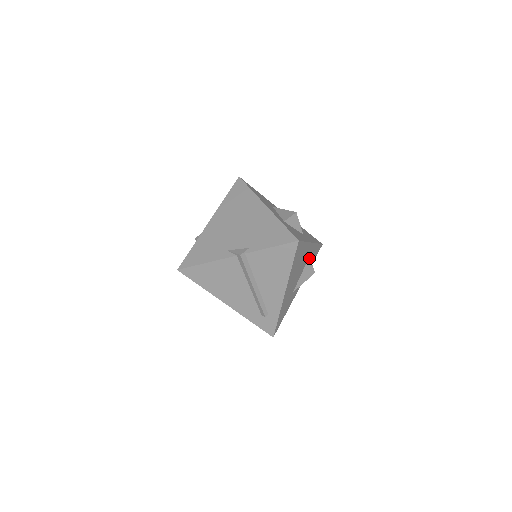
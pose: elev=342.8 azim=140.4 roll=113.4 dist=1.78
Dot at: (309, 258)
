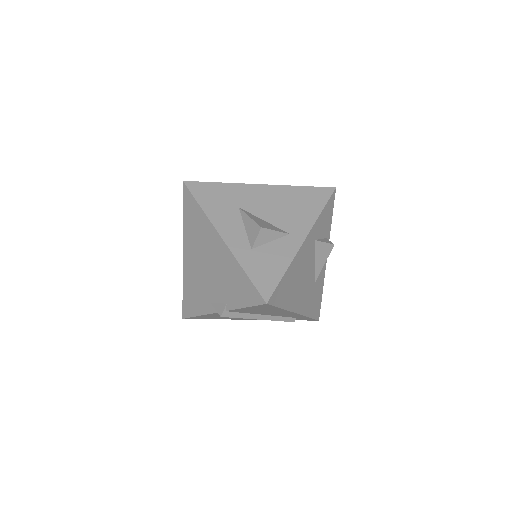
Dot at: (315, 242)
